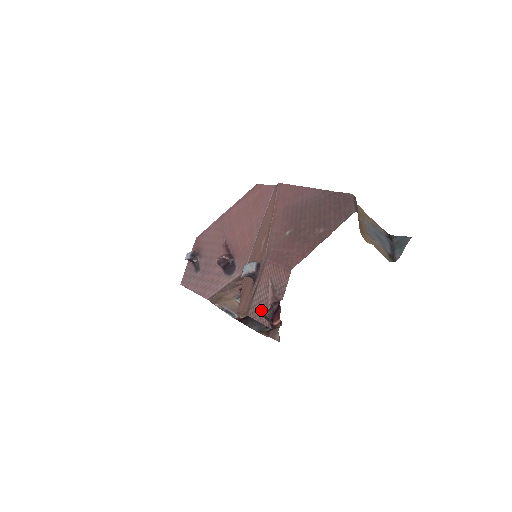
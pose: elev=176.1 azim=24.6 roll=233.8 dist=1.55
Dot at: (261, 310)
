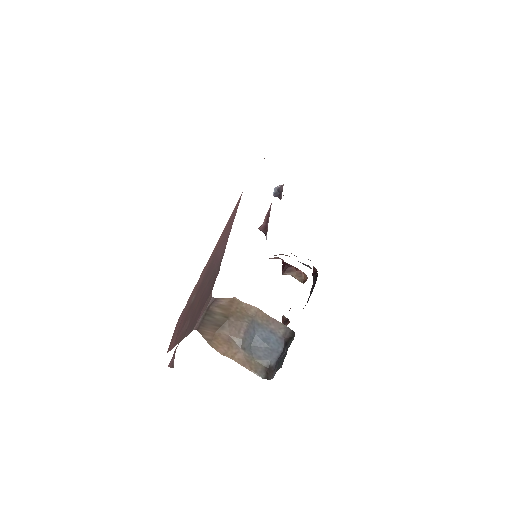
Dot at: occluded
